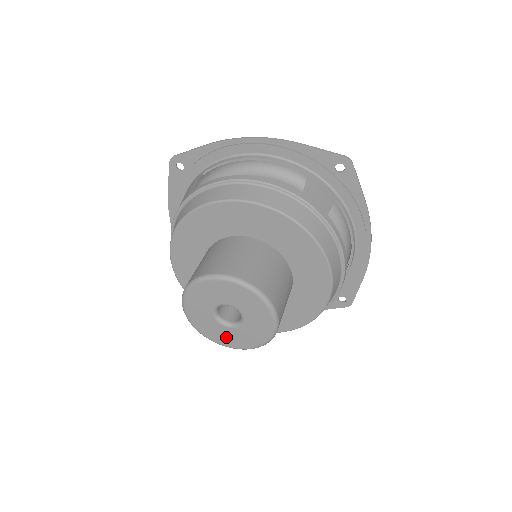
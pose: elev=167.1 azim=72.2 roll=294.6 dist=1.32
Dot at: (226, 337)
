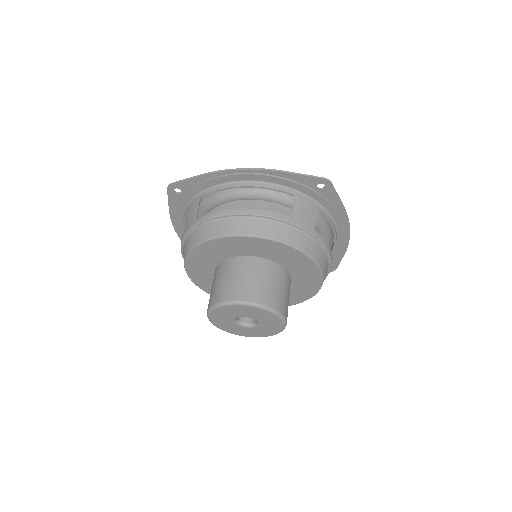
Dot at: (245, 332)
